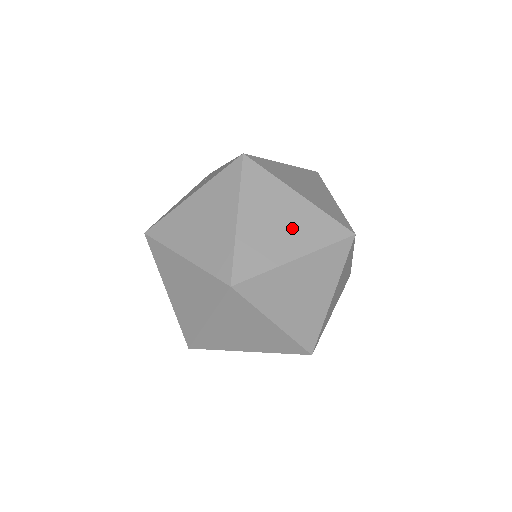
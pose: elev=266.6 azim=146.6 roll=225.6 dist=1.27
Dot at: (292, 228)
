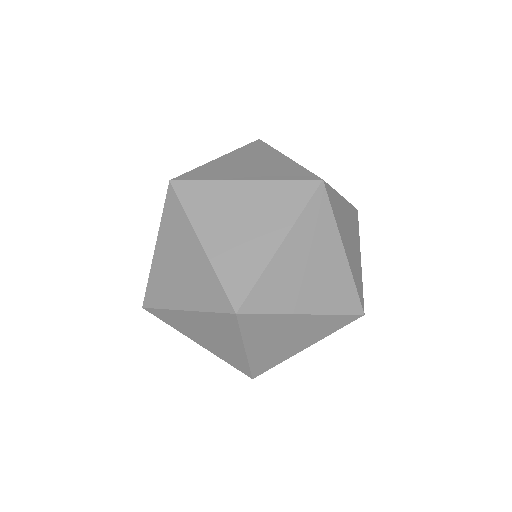
Dot at: (258, 218)
